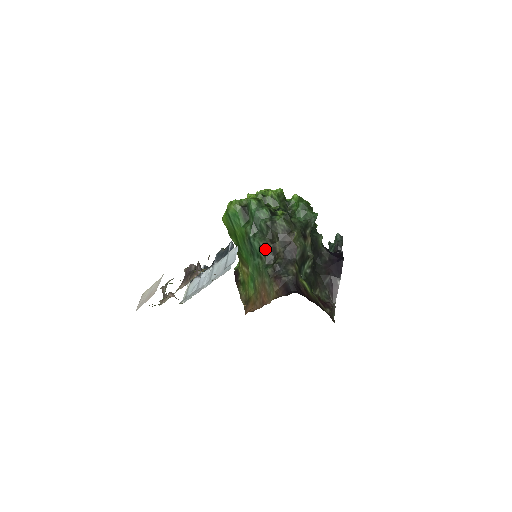
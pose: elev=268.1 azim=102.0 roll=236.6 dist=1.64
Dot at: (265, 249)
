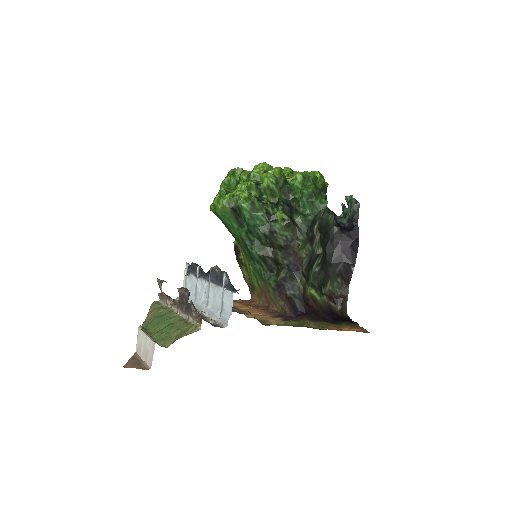
Dot at: (265, 260)
